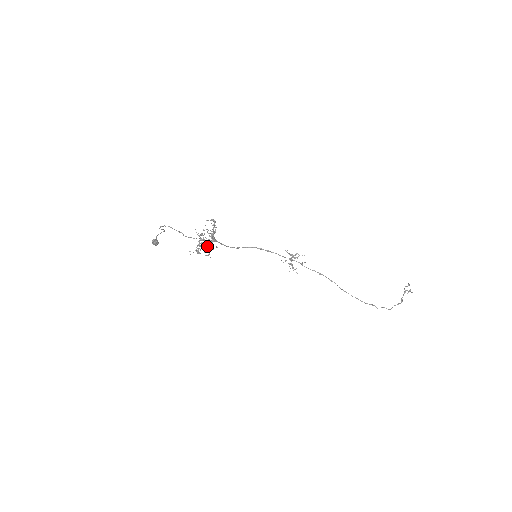
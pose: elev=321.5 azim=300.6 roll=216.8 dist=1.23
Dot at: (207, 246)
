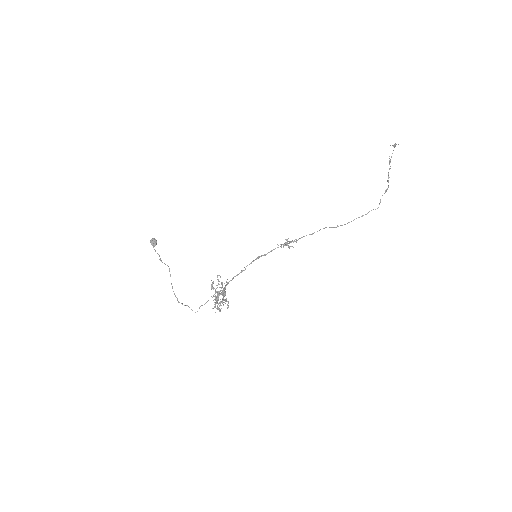
Dot at: occluded
